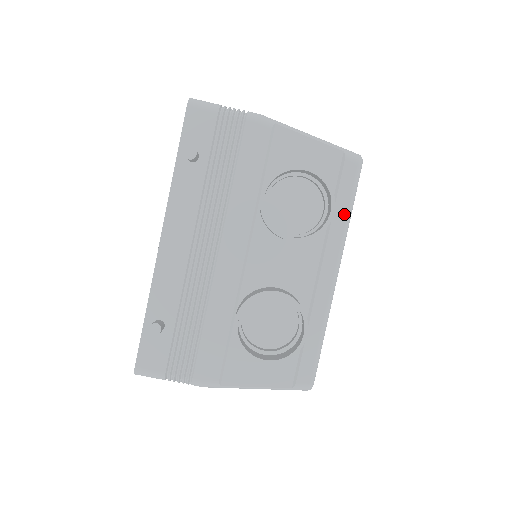
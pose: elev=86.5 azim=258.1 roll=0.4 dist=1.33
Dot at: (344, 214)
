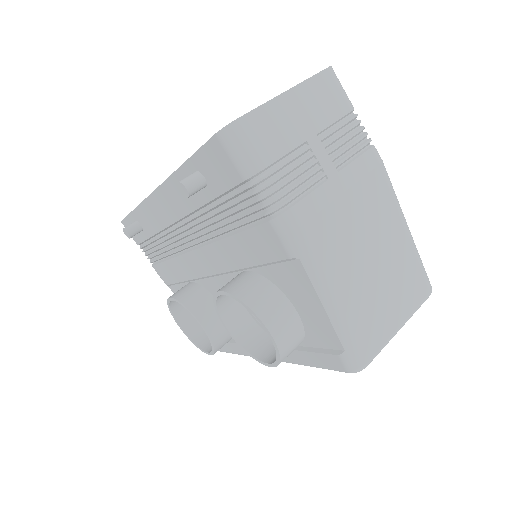
Dot at: (302, 361)
